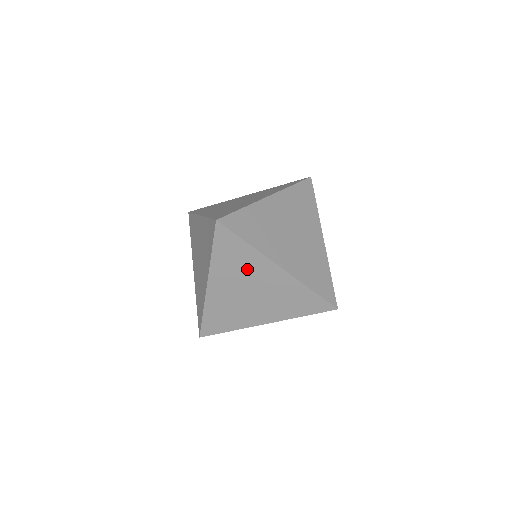
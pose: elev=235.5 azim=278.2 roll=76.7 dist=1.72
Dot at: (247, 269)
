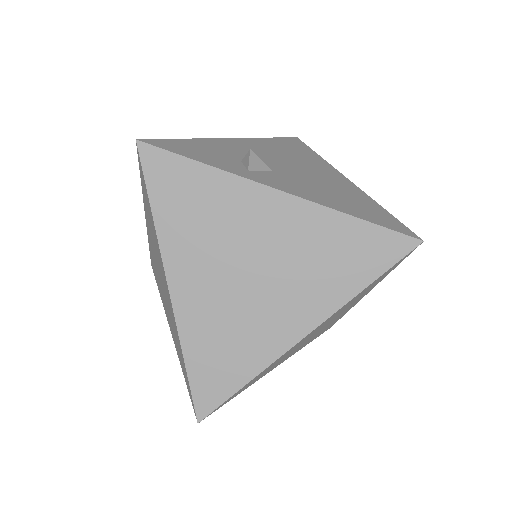
Dot at: occluded
